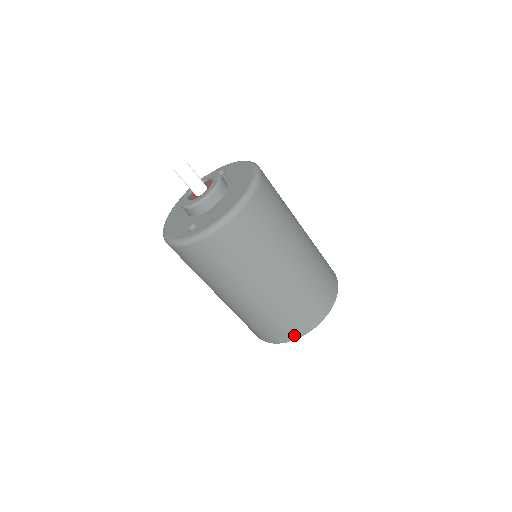
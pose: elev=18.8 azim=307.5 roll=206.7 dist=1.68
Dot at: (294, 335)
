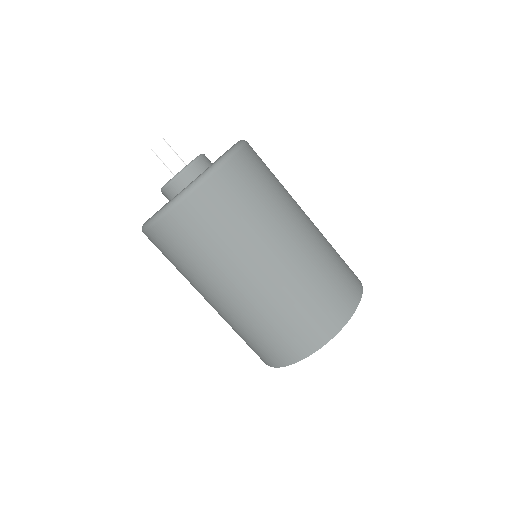
Dot at: (325, 334)
